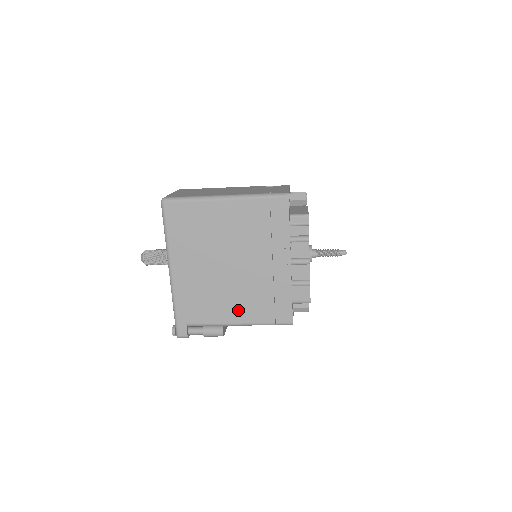
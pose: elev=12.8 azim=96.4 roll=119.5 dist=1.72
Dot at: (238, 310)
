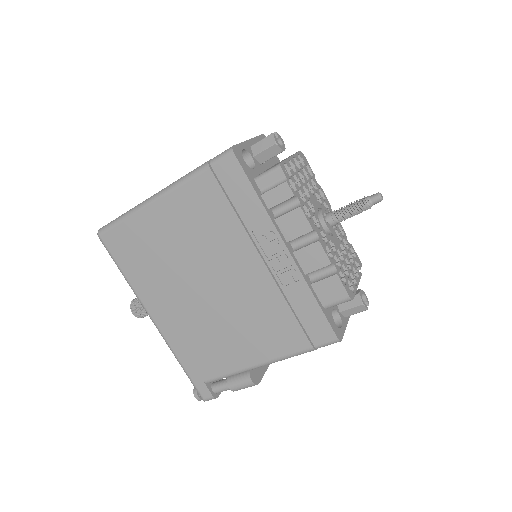
Dot at: (254, 344)
